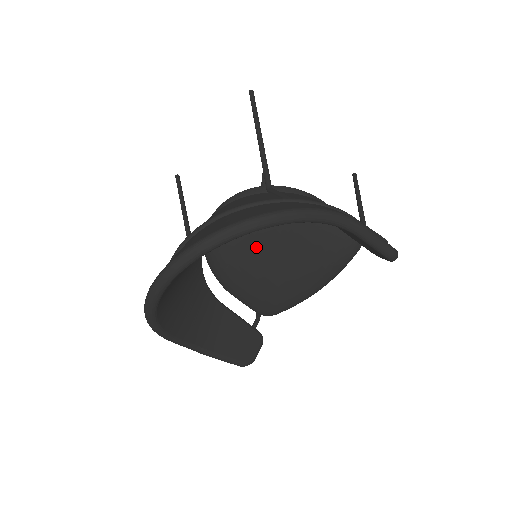
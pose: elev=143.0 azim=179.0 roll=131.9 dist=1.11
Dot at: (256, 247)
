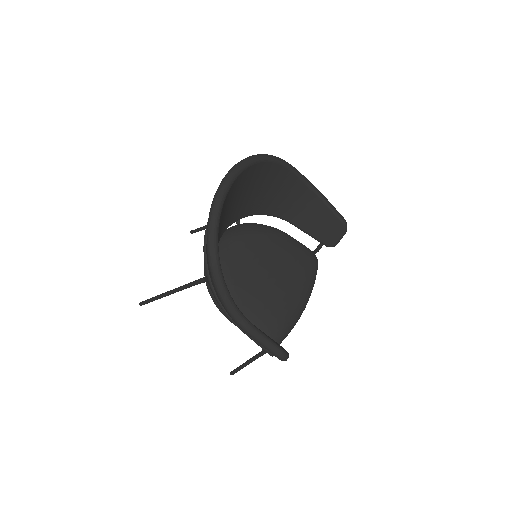
Dot at: (251, 259)
